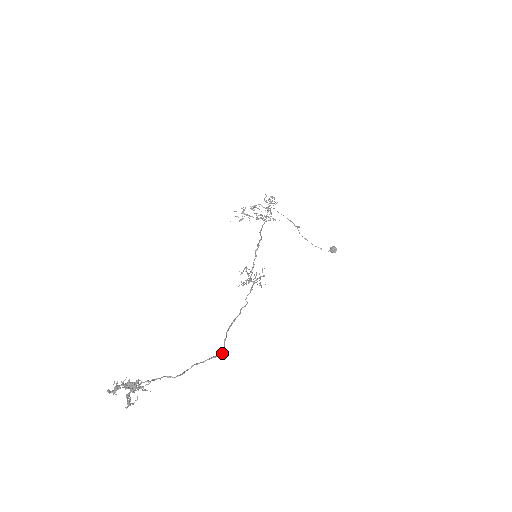
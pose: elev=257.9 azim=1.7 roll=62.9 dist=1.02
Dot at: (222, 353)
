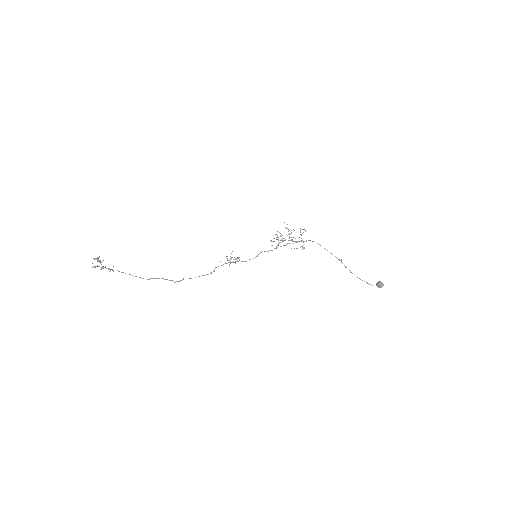
Dot at: (171, 280)
